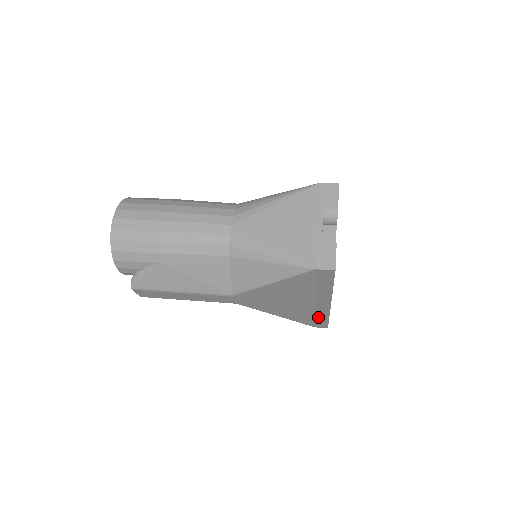
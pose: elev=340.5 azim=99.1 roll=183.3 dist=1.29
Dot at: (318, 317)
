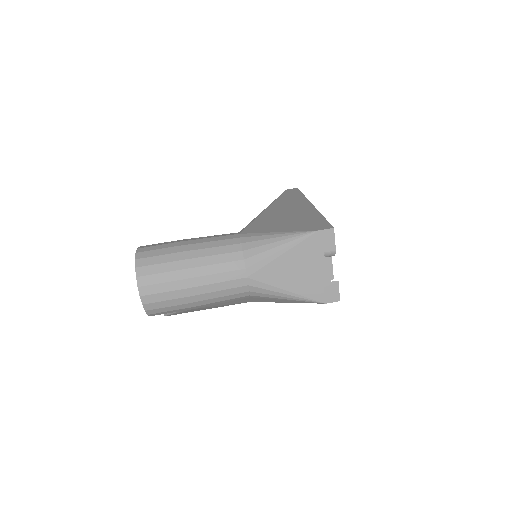
Dot at: occluded
